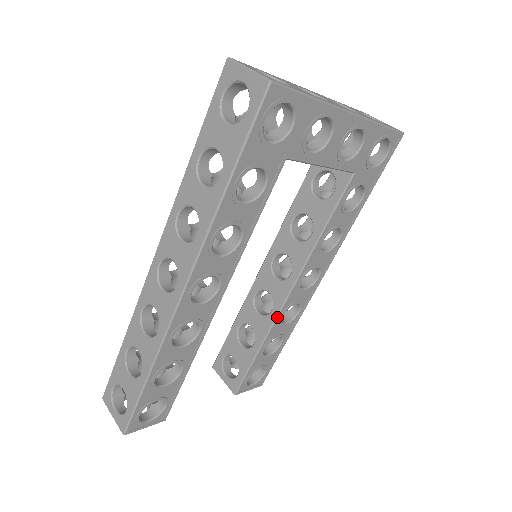
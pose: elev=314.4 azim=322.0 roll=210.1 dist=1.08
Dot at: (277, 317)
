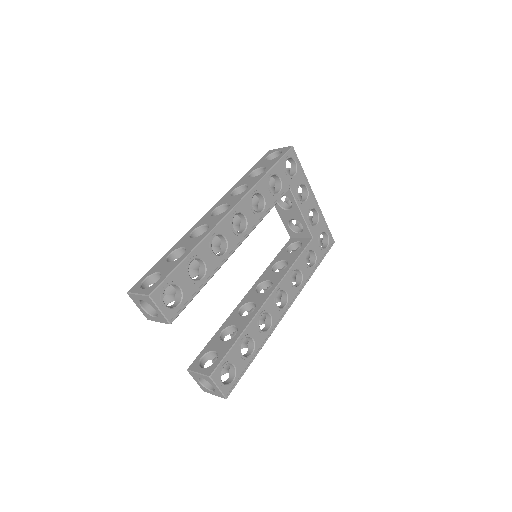
Dot at: (259, 311)
